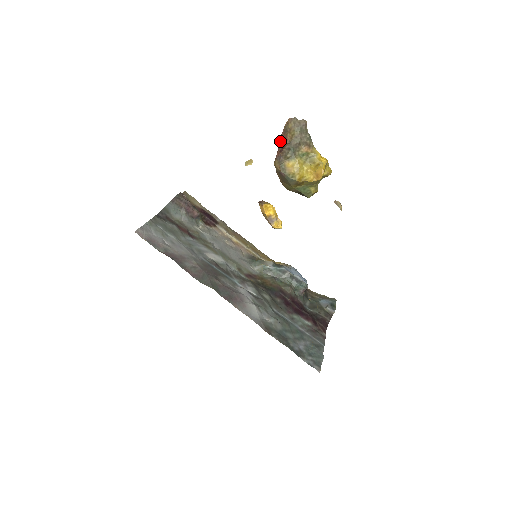
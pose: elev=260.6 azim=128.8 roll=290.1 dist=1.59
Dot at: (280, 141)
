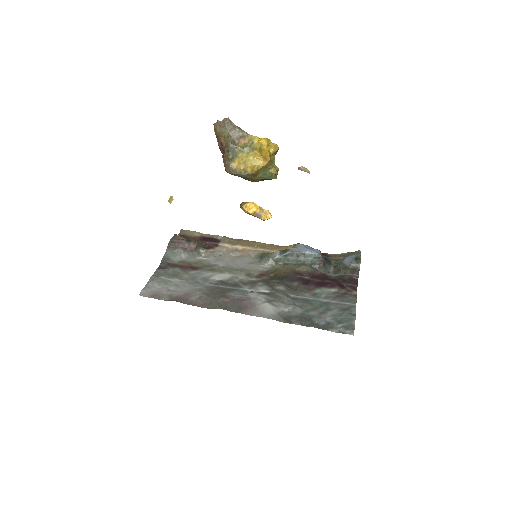
Dot at: (219, 147)
